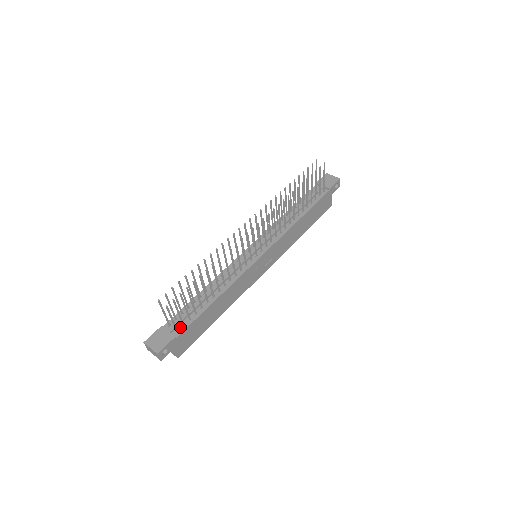
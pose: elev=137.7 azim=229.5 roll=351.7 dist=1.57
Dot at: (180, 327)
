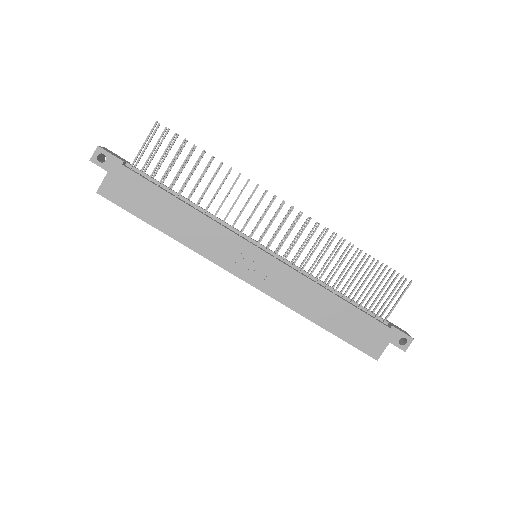
Dot at: (136, 172)
